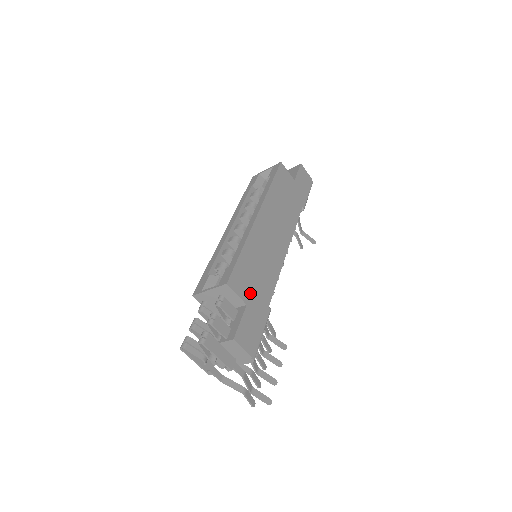
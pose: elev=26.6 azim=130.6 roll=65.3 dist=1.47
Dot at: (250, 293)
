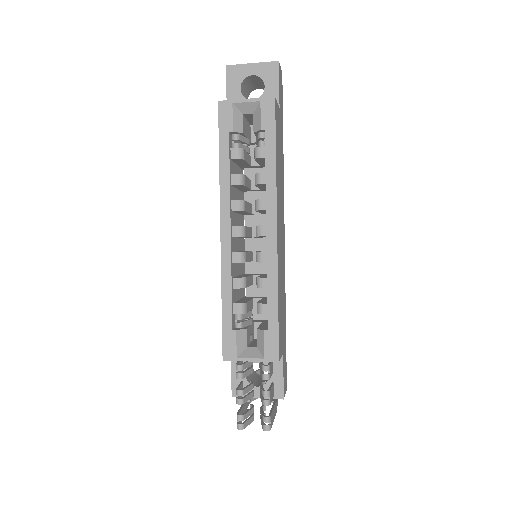
Dot at: (283, 337)
